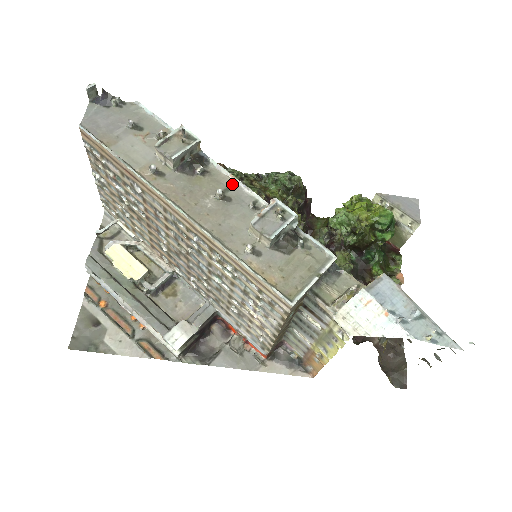
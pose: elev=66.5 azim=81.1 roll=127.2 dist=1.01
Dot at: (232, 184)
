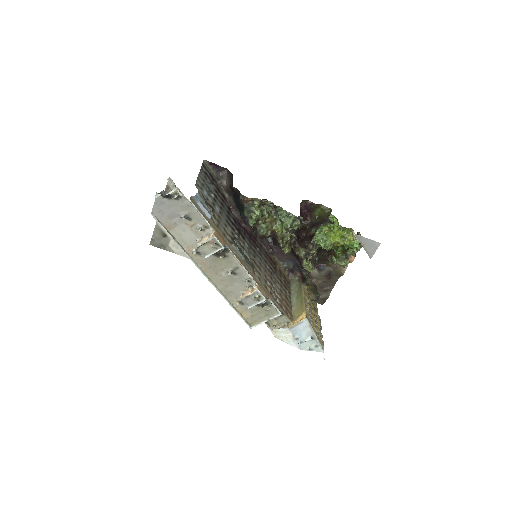
Dot at: (239, 266)
